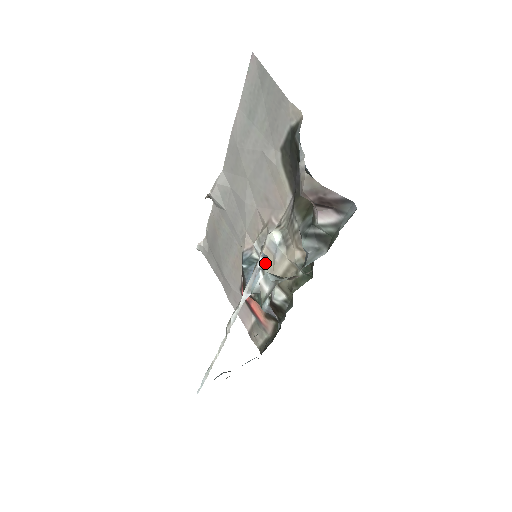
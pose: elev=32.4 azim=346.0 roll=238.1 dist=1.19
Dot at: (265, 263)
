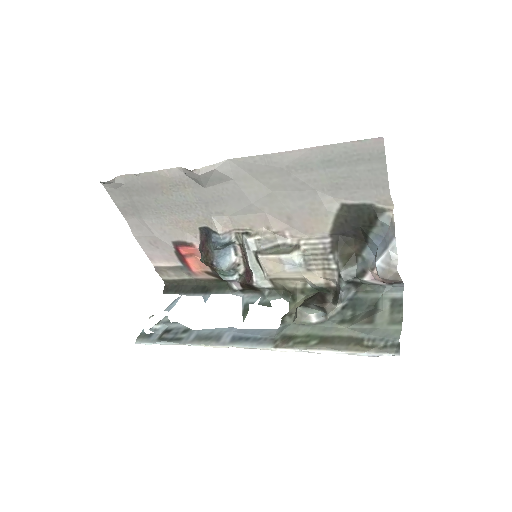
Dot at: (265, 264)
